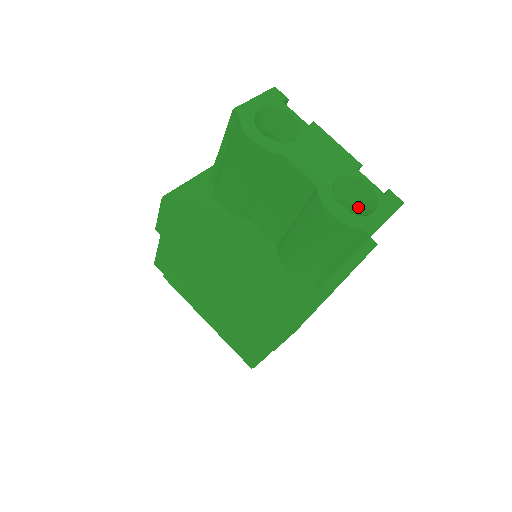
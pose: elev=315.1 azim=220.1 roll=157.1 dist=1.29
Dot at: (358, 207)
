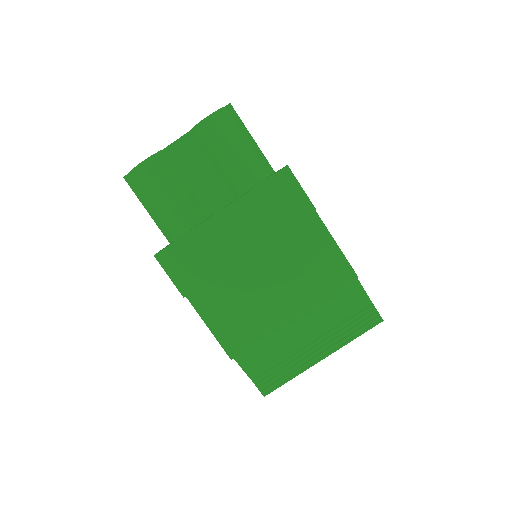
Dot at: occluded
